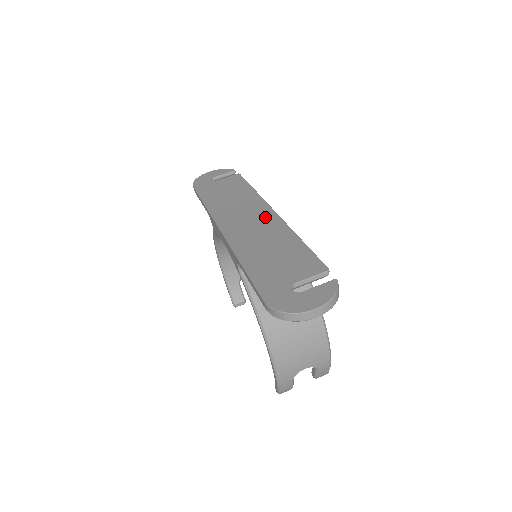
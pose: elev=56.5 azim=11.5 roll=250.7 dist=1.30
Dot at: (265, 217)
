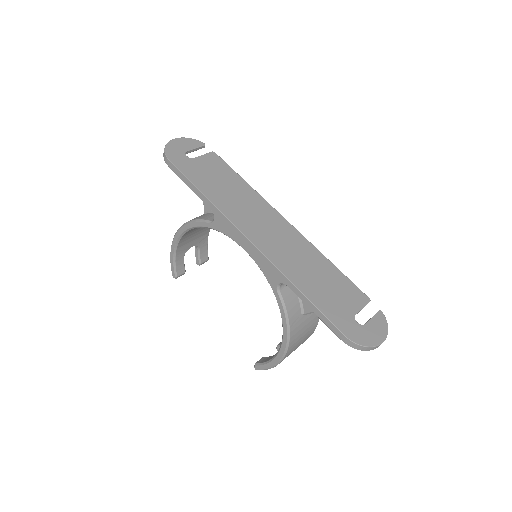
Dot at: (284, 228)
